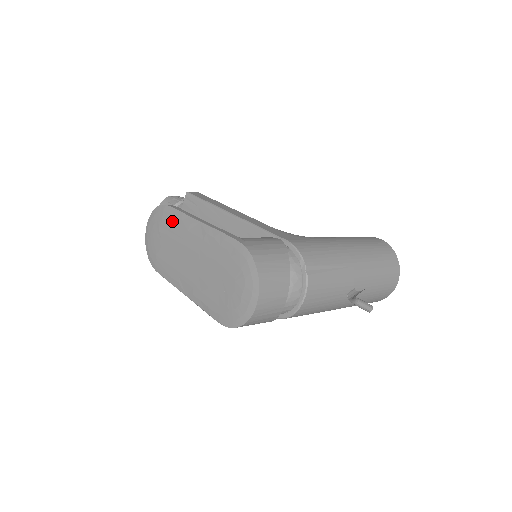
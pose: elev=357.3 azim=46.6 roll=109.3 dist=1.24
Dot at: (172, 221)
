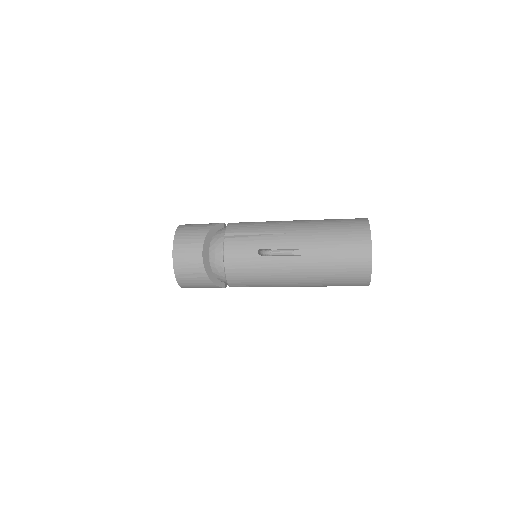
Dot at: occluded
